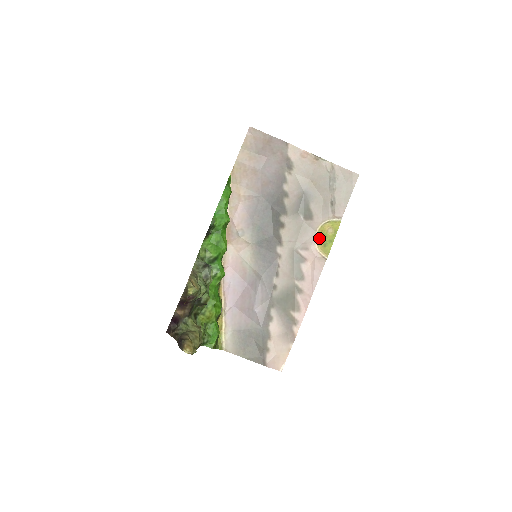
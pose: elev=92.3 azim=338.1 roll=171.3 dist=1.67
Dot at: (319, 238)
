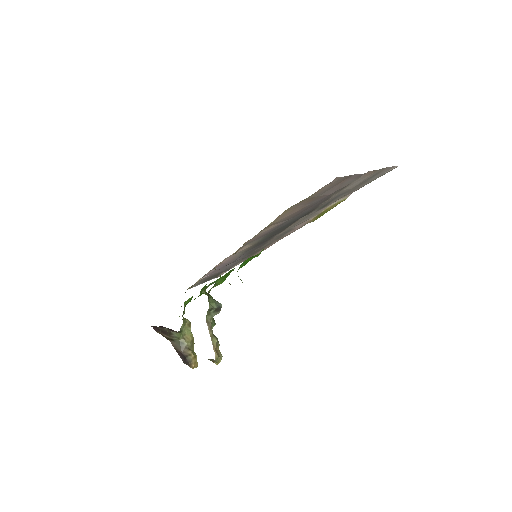
Dot at: (318, 215)
